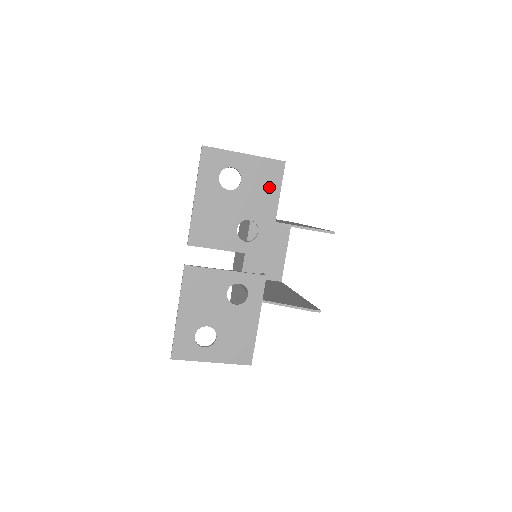
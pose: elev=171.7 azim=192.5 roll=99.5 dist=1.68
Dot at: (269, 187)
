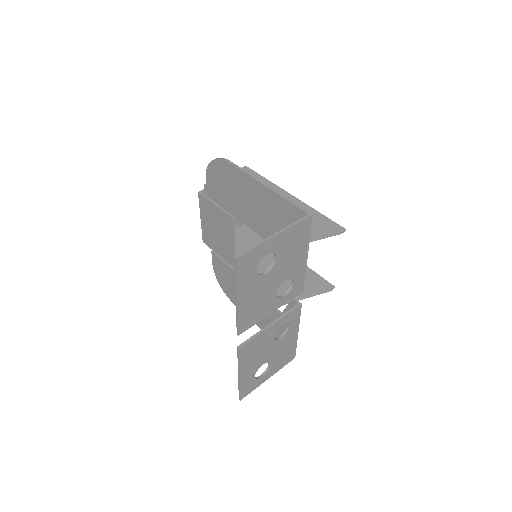
Dot at: (300, 245)
